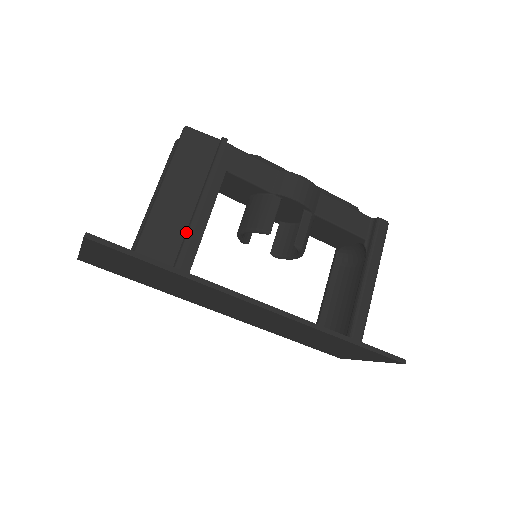
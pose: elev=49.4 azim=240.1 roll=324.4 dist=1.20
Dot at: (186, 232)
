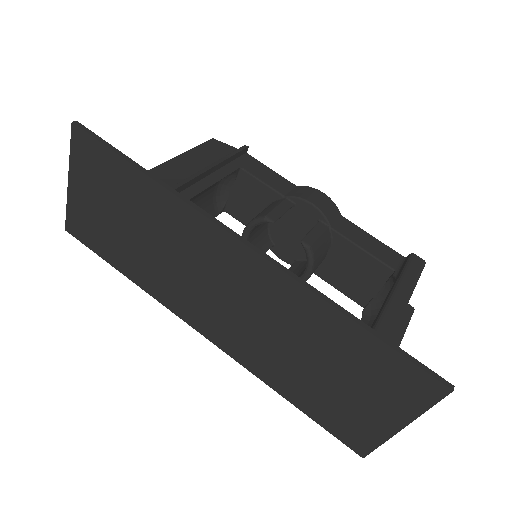
Dot at: occluded
